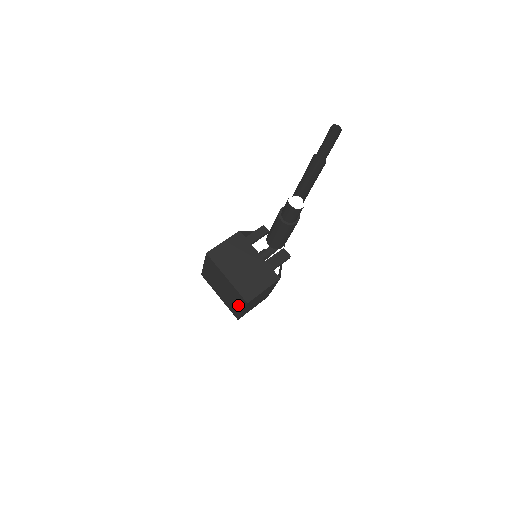
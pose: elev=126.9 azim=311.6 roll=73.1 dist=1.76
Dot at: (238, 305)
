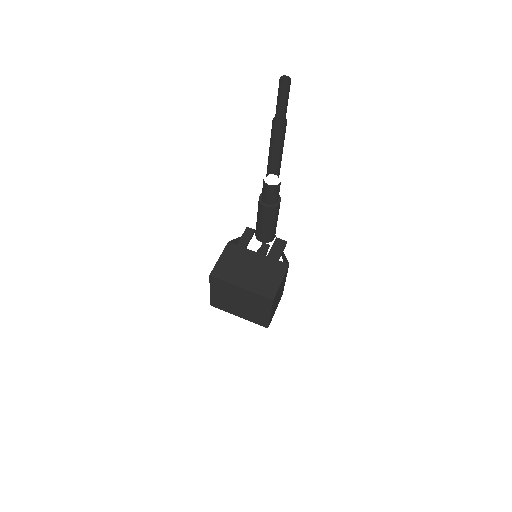
Dot at: (263, 310)
